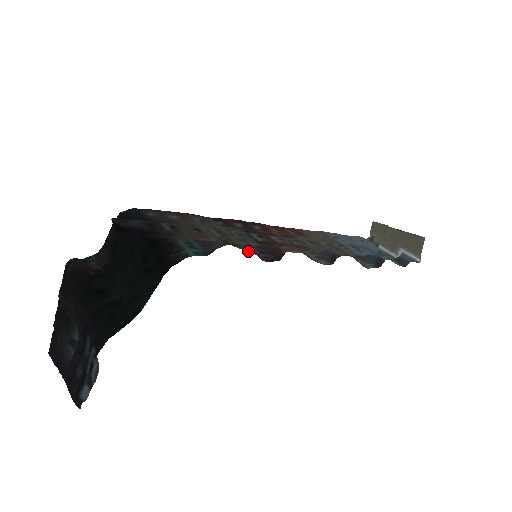
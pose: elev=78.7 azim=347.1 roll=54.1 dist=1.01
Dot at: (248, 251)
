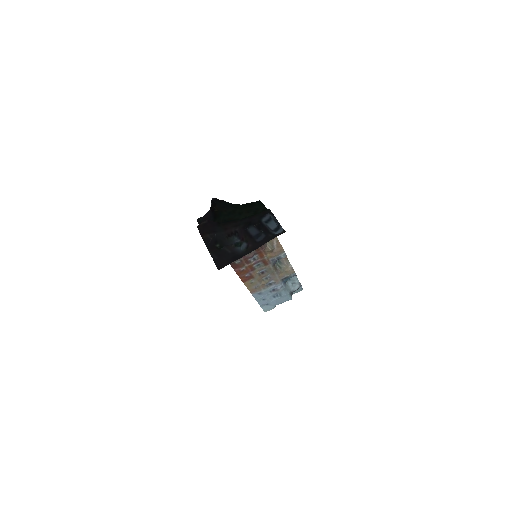
Dot at: occluded
